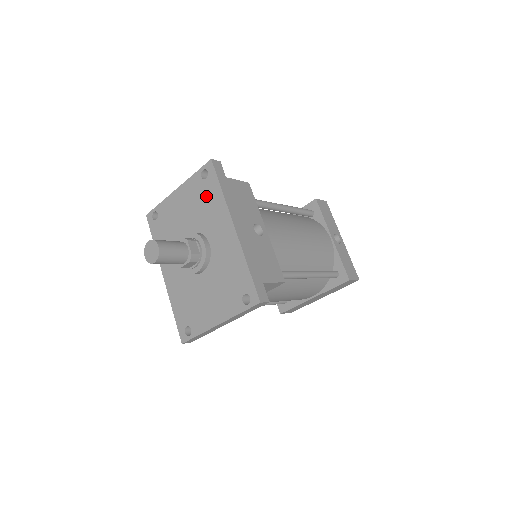
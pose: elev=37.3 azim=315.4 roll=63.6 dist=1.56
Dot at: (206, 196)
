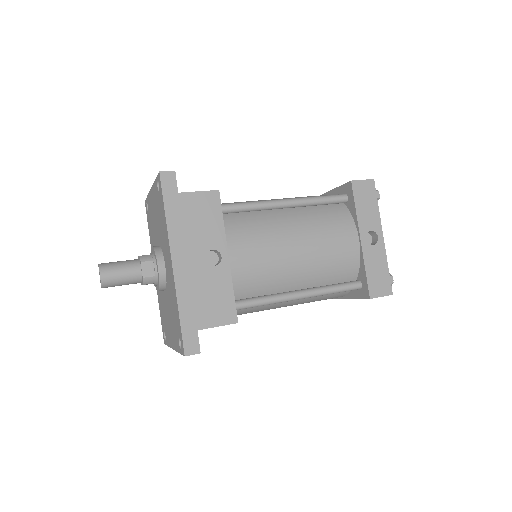
Dot at: (160, 212)
